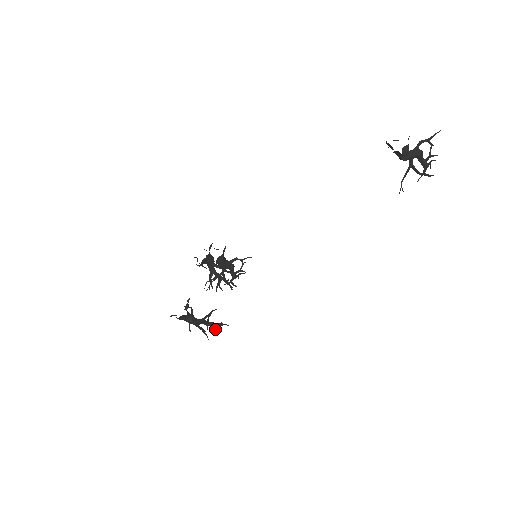
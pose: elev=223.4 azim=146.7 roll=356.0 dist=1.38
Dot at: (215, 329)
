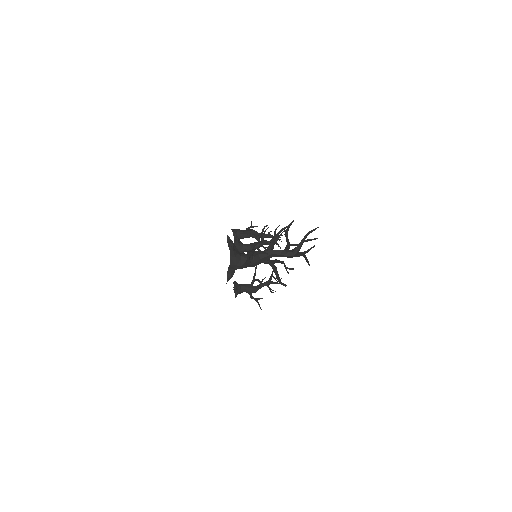
Dot at: (272, 290)
